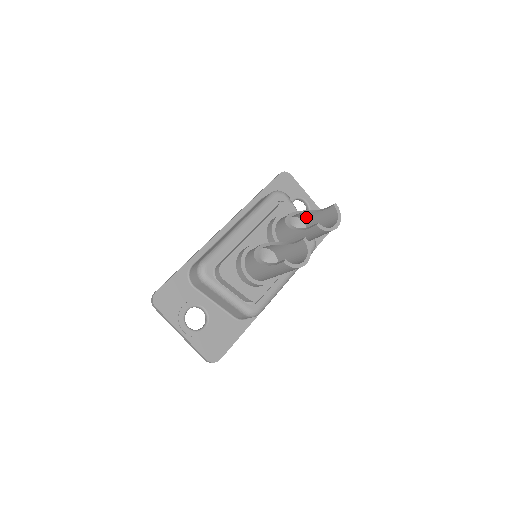
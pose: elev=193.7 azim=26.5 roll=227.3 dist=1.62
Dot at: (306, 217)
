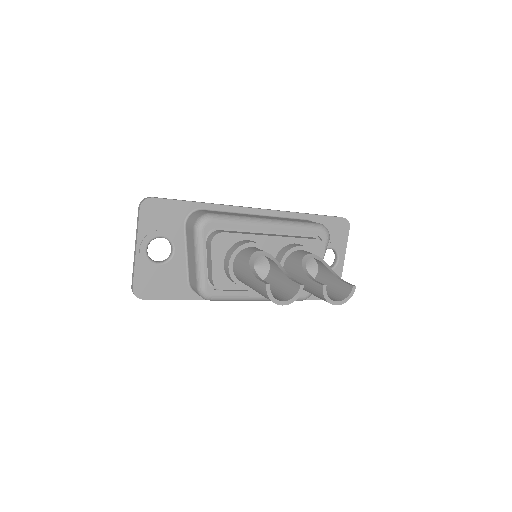
Dot at: (323, 270)
